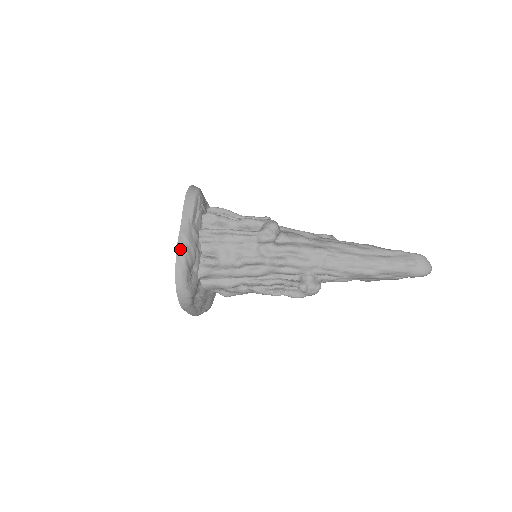
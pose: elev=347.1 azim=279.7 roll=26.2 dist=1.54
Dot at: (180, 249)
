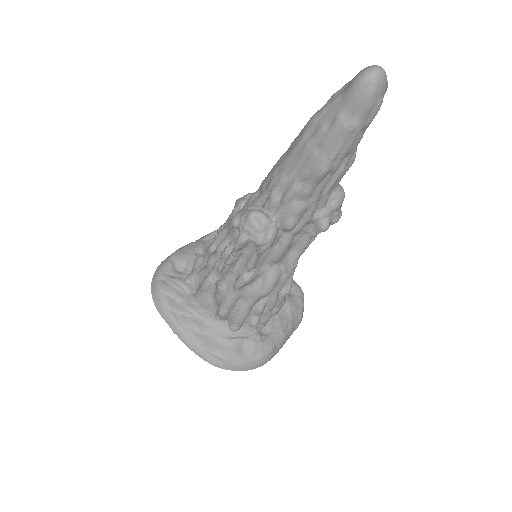
Dot at: occluded
